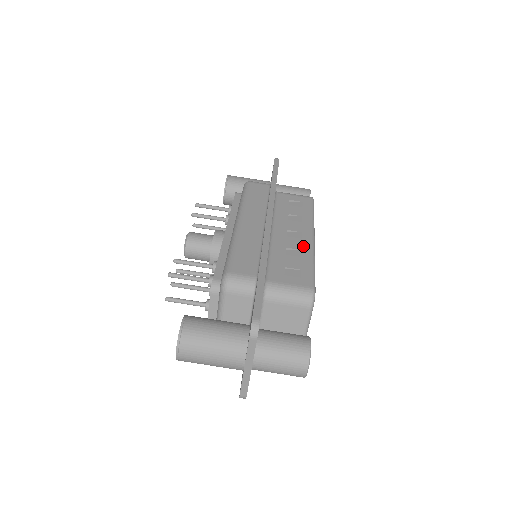
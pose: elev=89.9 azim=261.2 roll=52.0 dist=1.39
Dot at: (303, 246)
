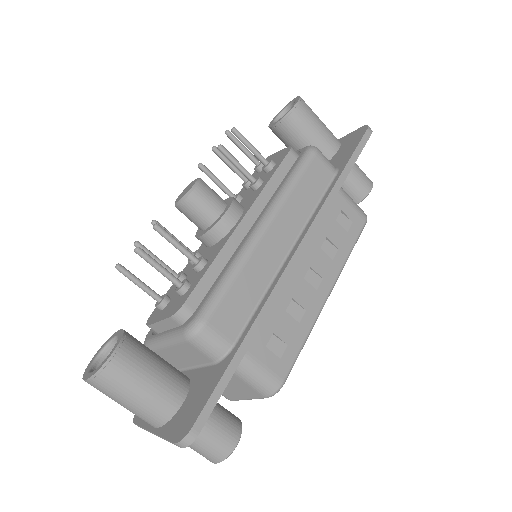
Dot at: (311, 305)
